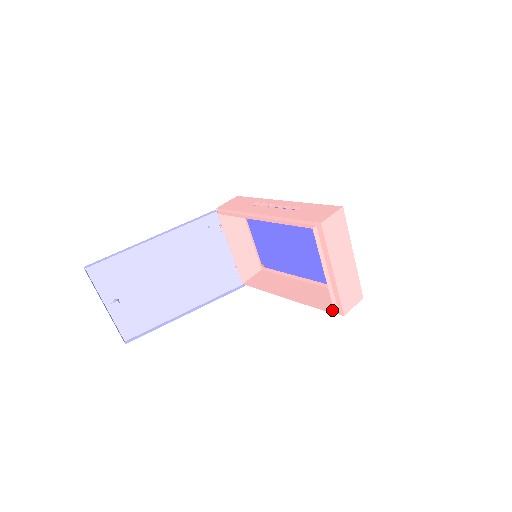
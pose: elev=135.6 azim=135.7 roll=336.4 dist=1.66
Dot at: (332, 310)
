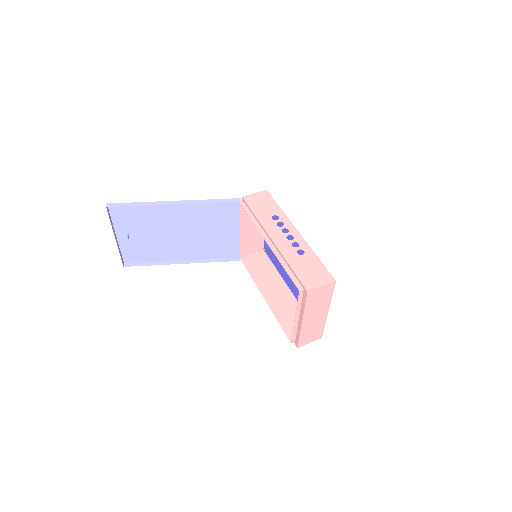
Dot at: (291, 337)
